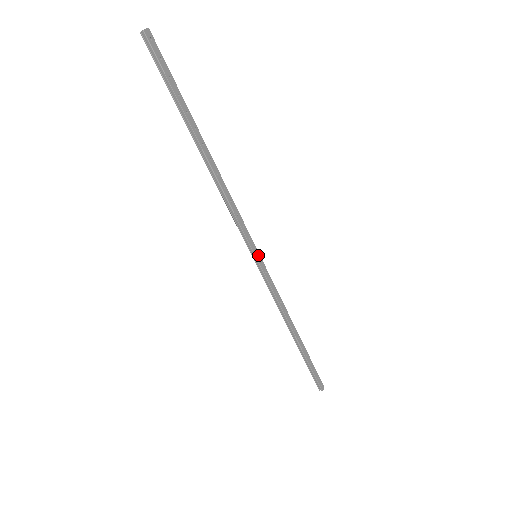
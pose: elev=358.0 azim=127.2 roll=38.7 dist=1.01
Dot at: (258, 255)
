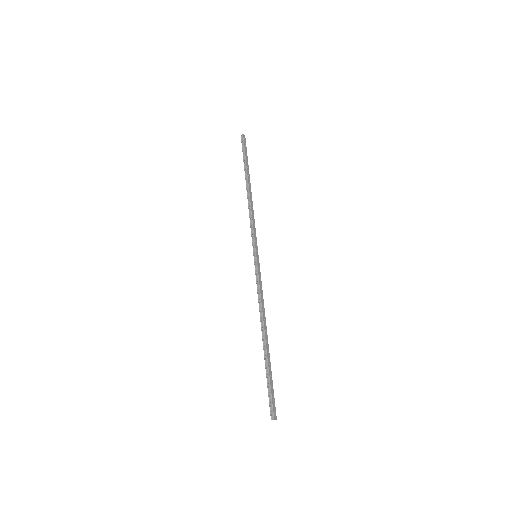
Dot at: (258, 255)
